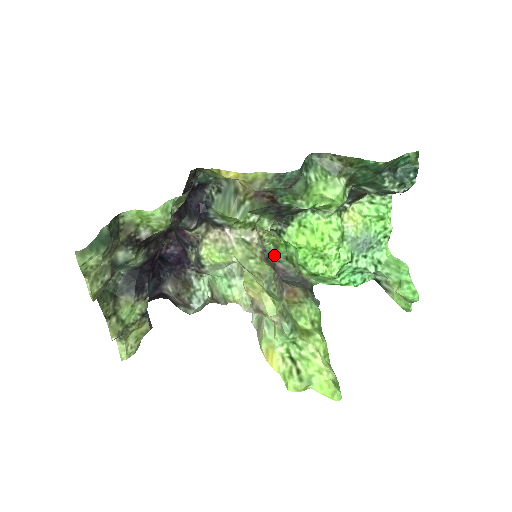
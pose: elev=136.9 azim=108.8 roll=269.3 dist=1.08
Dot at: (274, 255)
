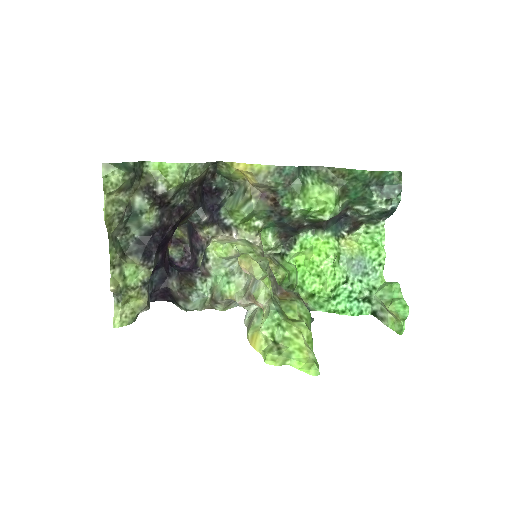
Dot at: occluded
